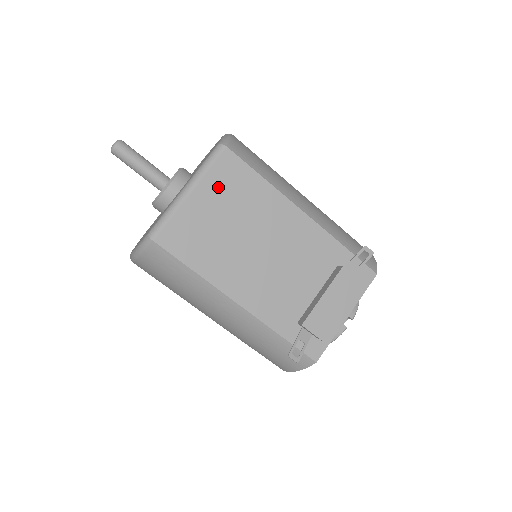
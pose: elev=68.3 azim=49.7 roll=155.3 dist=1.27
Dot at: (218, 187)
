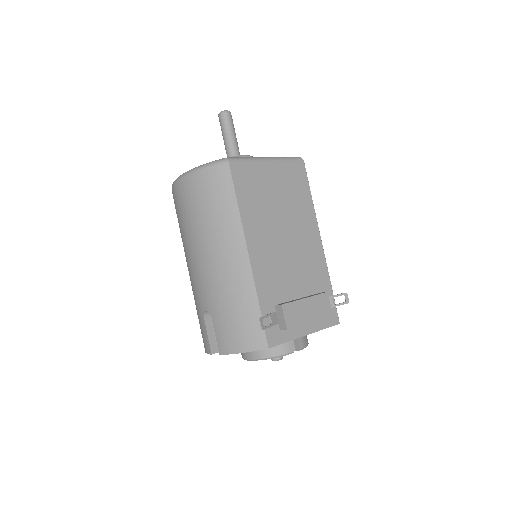
Dot at: (285, 175)
